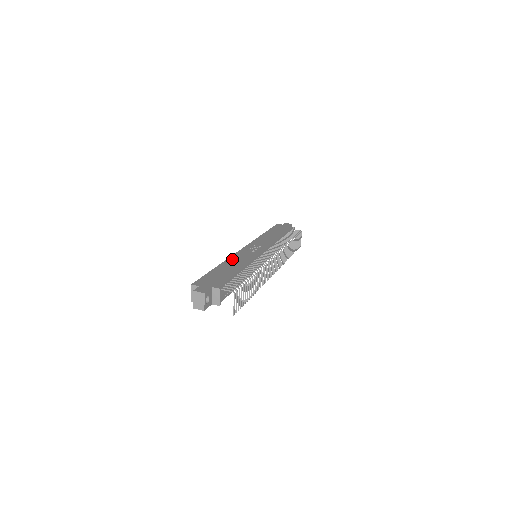
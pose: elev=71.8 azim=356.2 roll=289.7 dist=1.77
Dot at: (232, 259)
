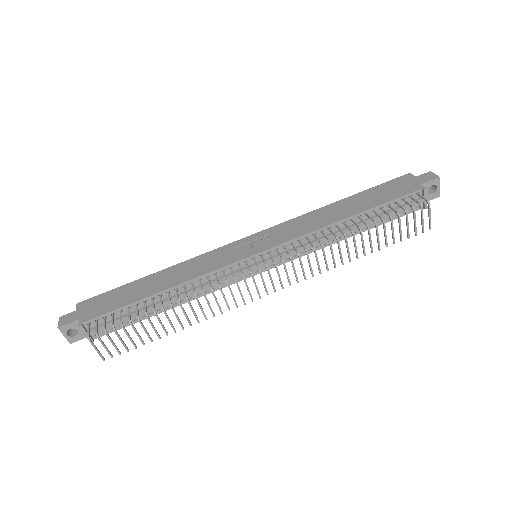
Dot at: (187, 264)
